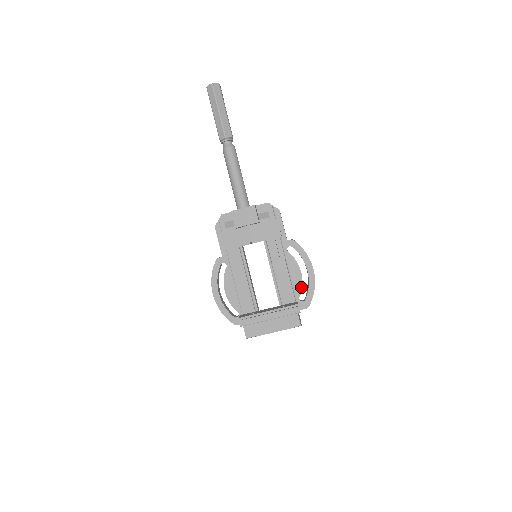
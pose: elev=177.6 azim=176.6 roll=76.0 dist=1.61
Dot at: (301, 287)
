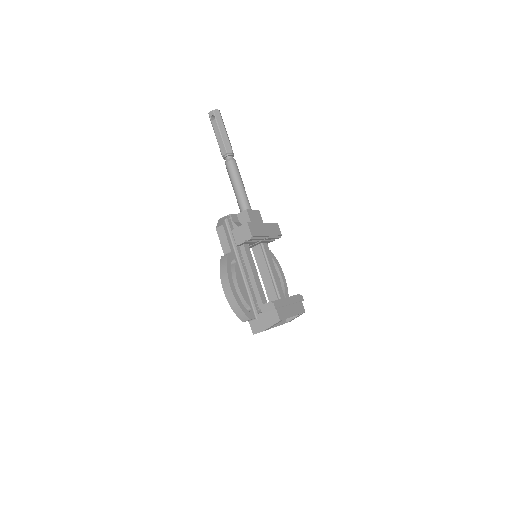
Dot at: occluded
